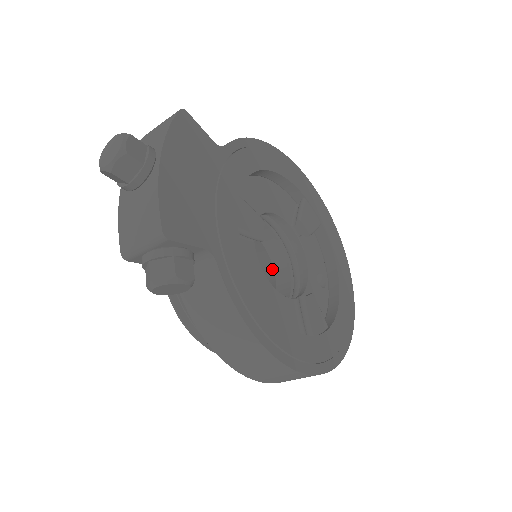
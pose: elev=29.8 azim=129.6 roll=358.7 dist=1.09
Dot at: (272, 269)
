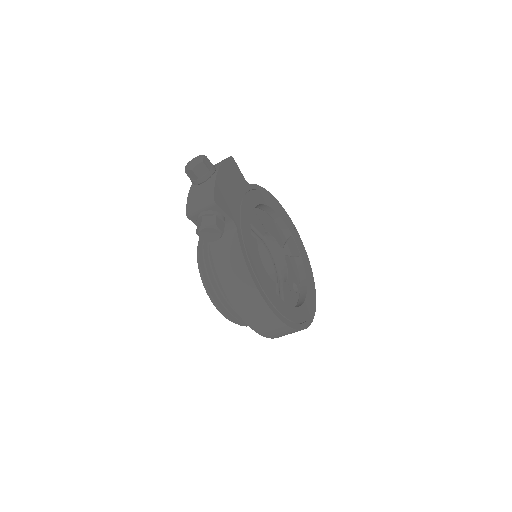
Dot at: occluded
